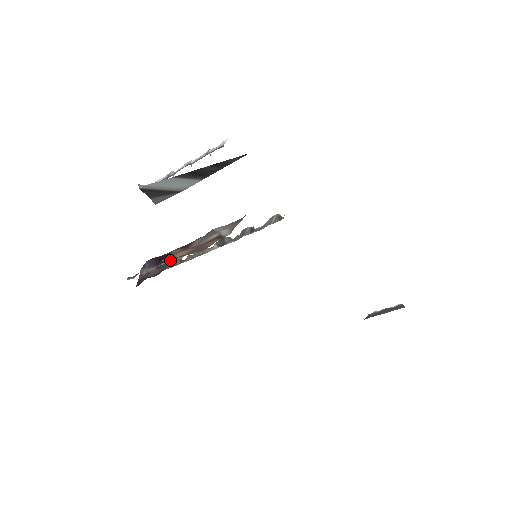
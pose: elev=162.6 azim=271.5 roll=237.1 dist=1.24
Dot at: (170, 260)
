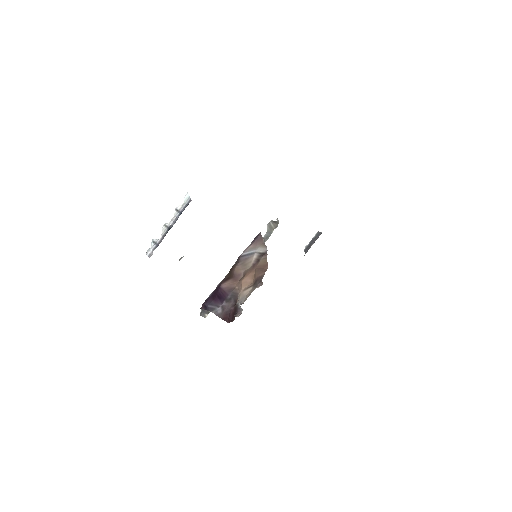
Dot at: (259, 285)
